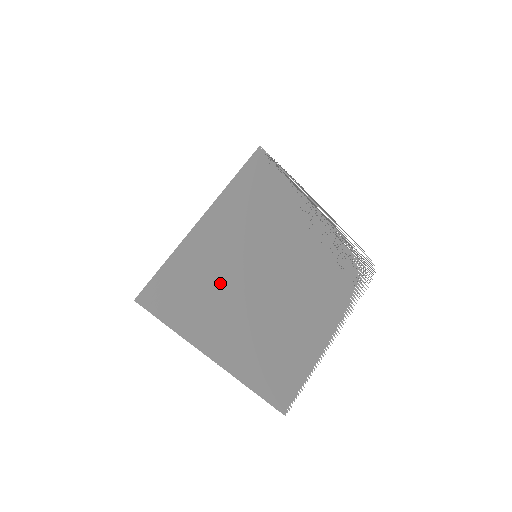
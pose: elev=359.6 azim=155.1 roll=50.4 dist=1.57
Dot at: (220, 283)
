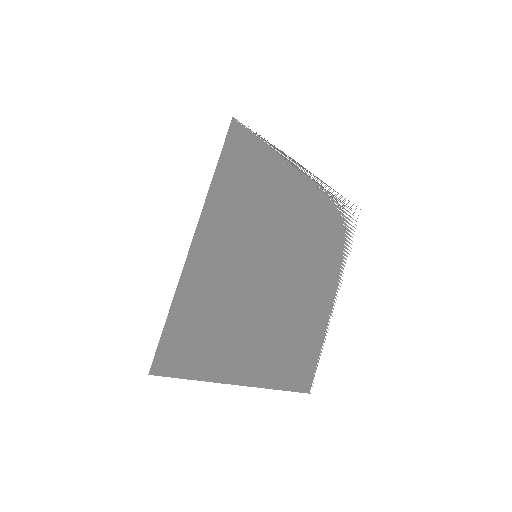
Dot at: (229, 305)
